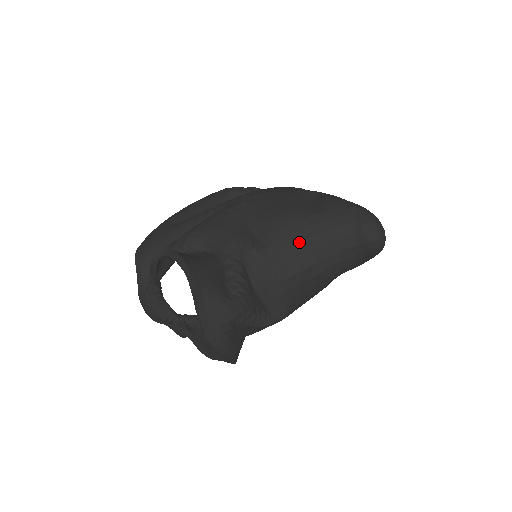
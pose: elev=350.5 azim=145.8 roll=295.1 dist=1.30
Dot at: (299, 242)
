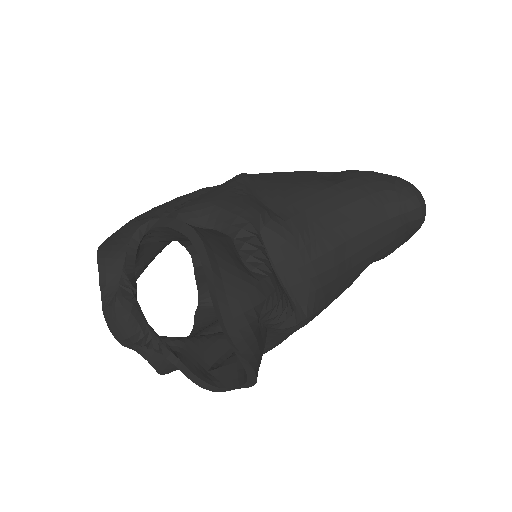
Dot at: (327, 213)
